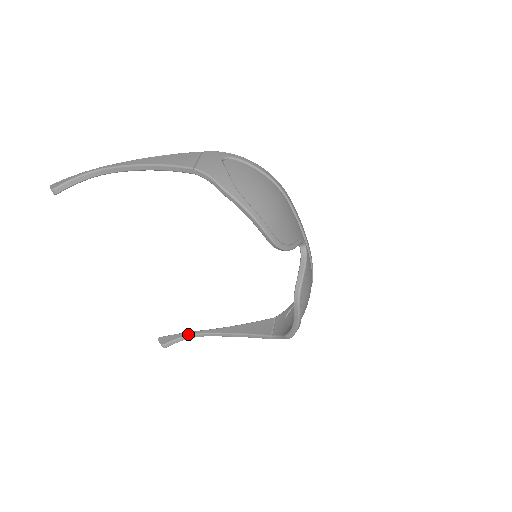
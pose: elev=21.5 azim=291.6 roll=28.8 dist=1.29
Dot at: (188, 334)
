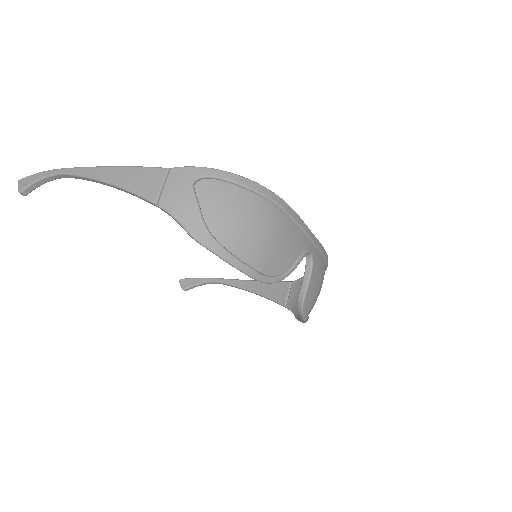
Dot at: (207, 281)
